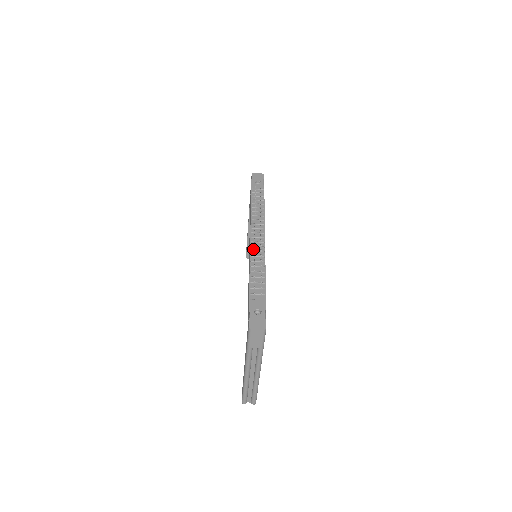
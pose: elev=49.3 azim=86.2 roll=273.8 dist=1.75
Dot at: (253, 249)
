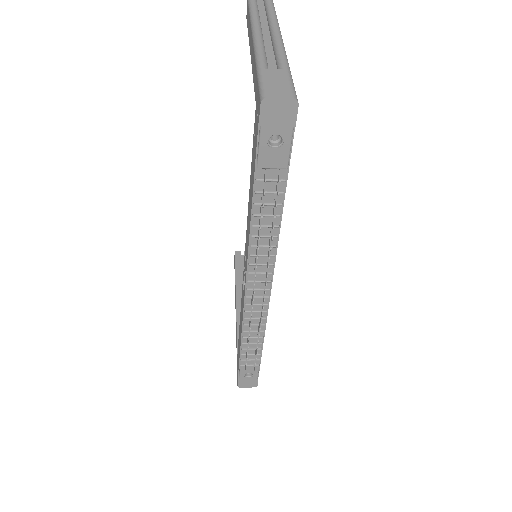
Dot at: (249, 307)
